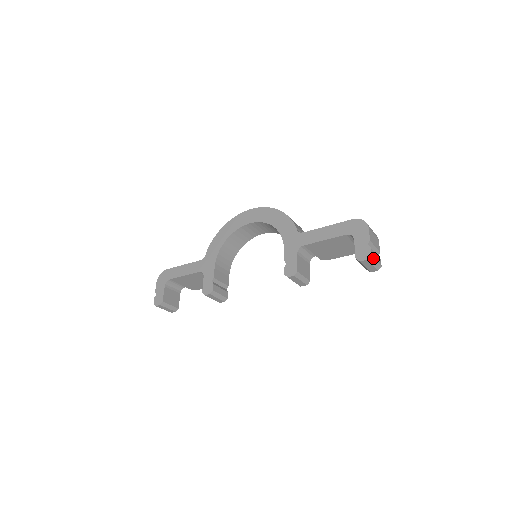
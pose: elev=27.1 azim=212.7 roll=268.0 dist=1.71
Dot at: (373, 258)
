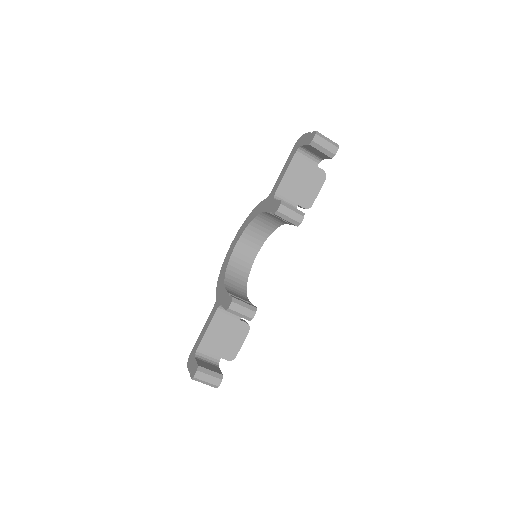
Dot at: (321, 134)
